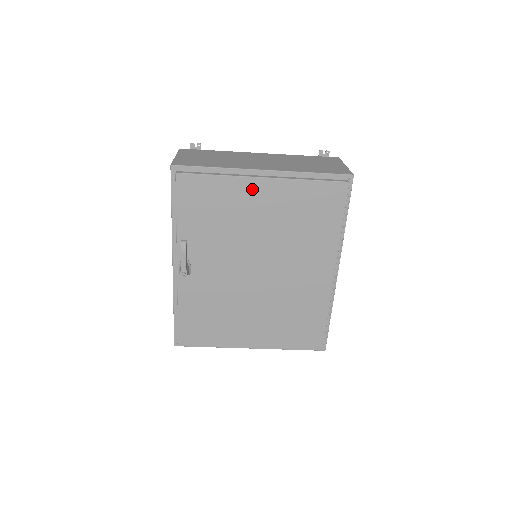
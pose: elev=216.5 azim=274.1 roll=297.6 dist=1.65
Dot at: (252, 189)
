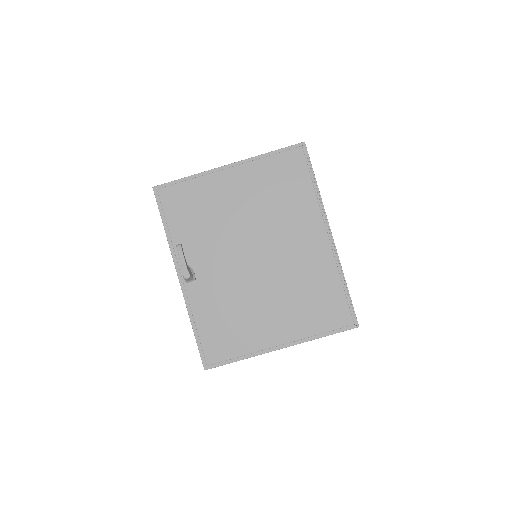
Dot at: (223, 181)
